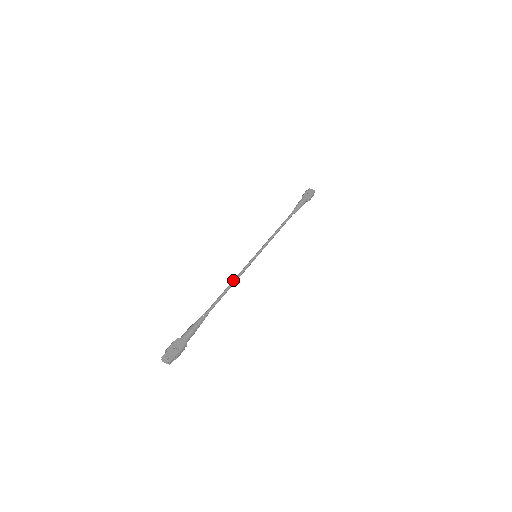
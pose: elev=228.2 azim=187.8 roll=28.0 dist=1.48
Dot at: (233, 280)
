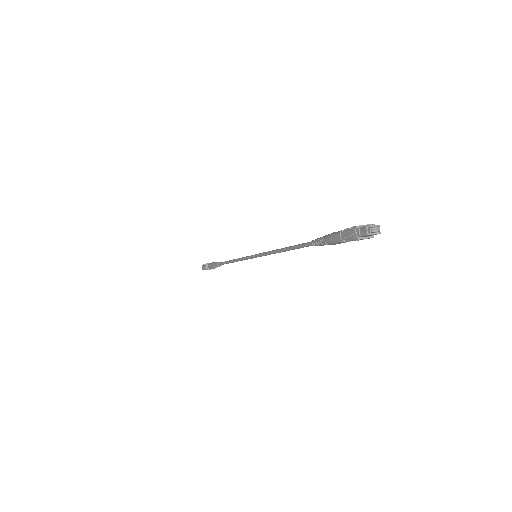
Dot at: (278, 249)
